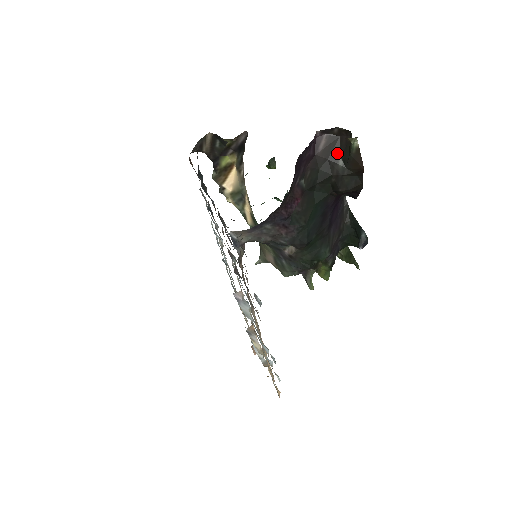
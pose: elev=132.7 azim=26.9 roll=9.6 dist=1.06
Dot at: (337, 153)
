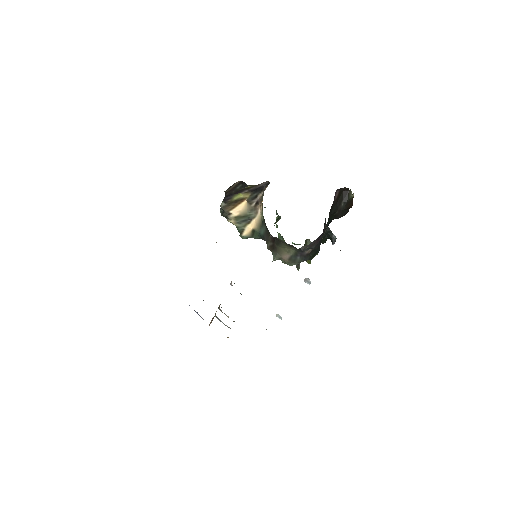
Dot at: (341, 199)
